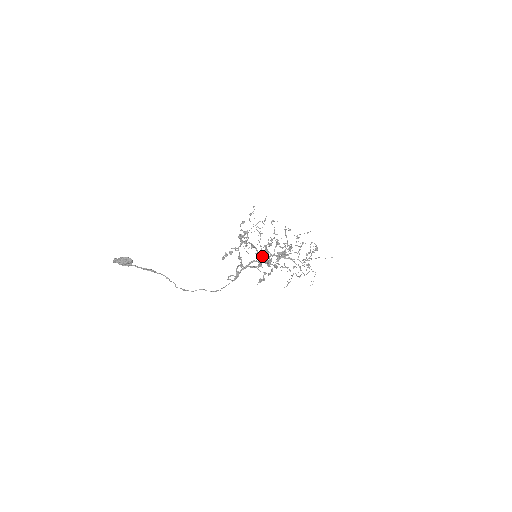
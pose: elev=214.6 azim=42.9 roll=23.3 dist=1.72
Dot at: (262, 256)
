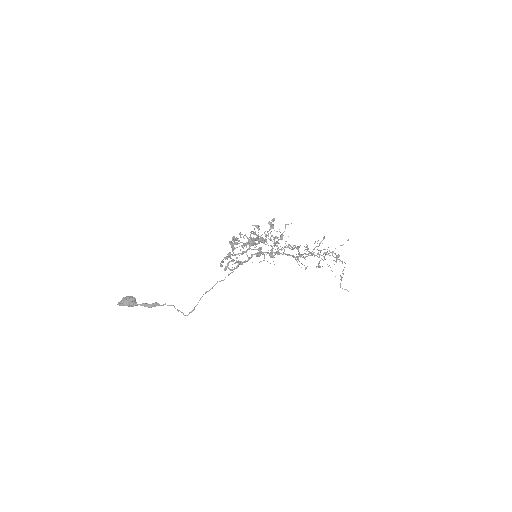
Dot at: (254, 241)
